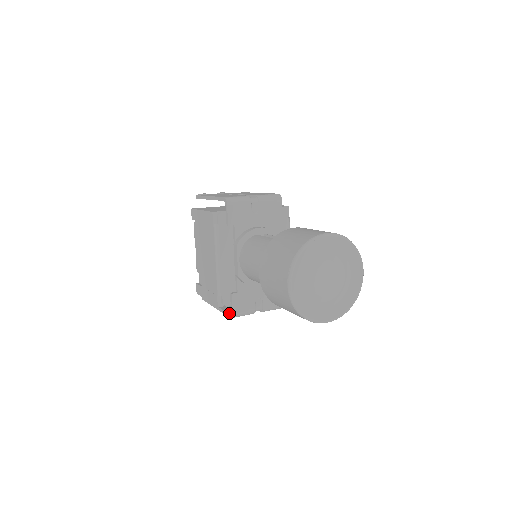
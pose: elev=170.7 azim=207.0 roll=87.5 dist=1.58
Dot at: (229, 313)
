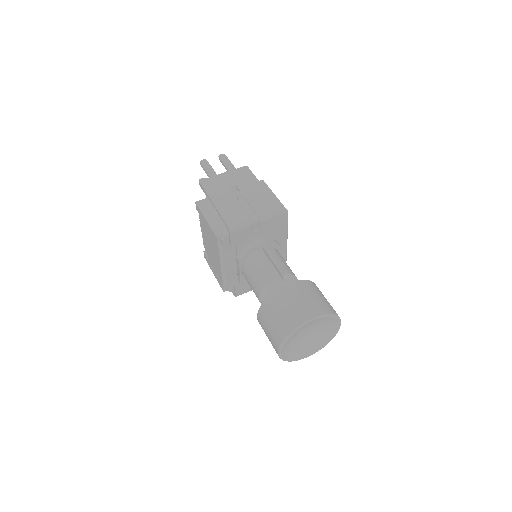
Dot at: (233, 291)
